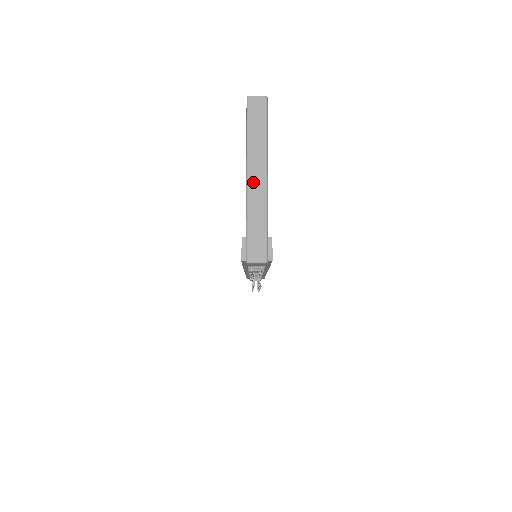
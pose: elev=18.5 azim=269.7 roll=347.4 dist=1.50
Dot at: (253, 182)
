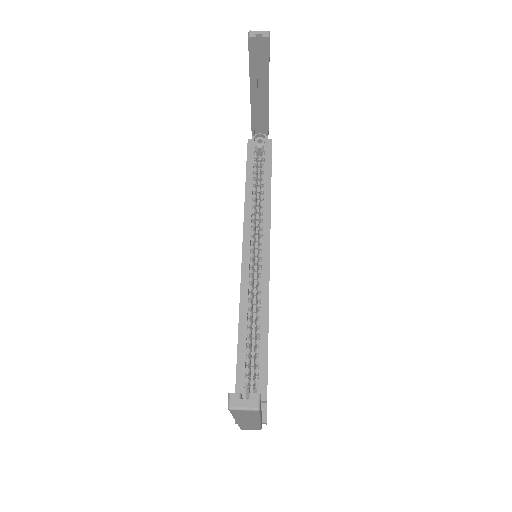
Dot at: (243, 423)
